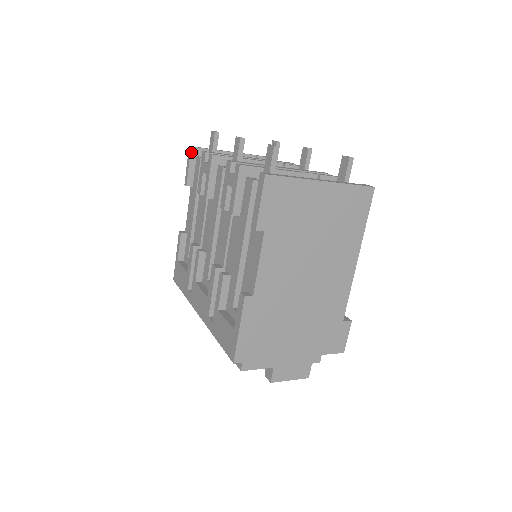
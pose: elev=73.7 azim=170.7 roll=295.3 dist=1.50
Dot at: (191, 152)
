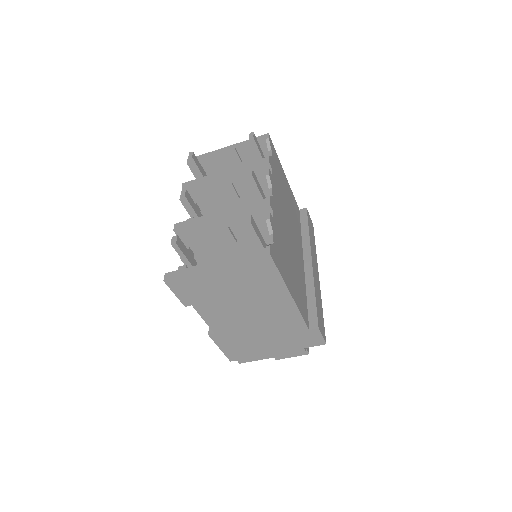
Dot at: (189, 166)
